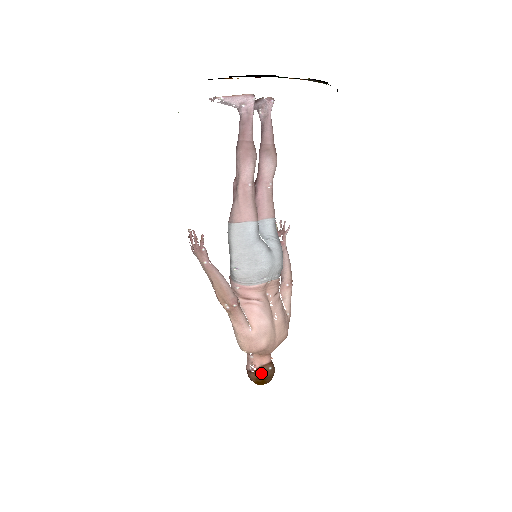
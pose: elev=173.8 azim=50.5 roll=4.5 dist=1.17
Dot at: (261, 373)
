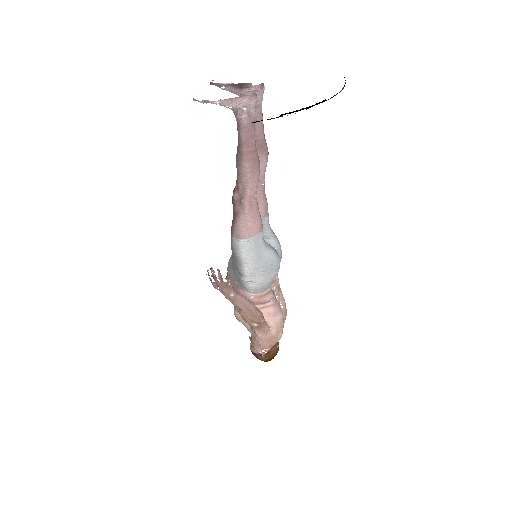
Dot at: (272, 354)
